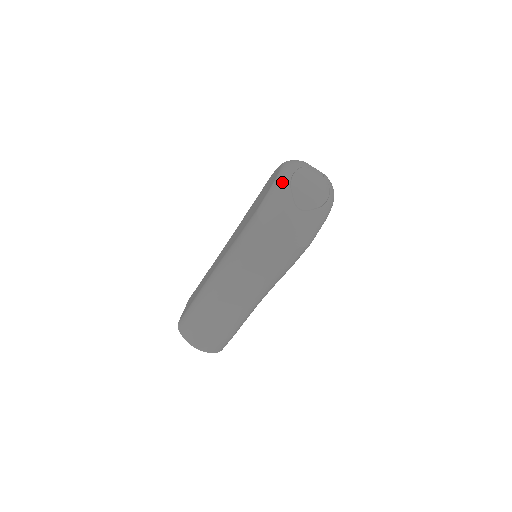
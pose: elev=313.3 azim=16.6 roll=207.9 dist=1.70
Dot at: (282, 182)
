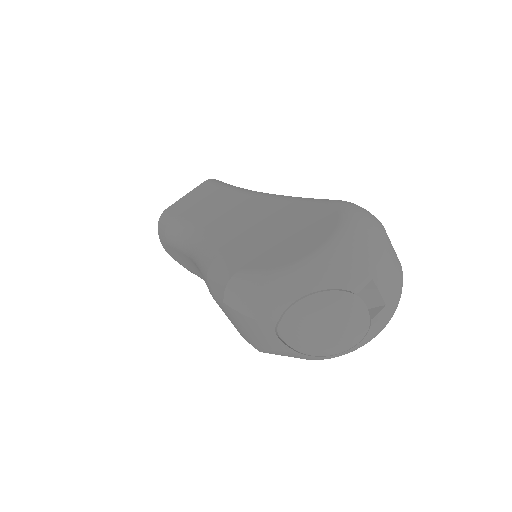
Dot at: (283, 290)
